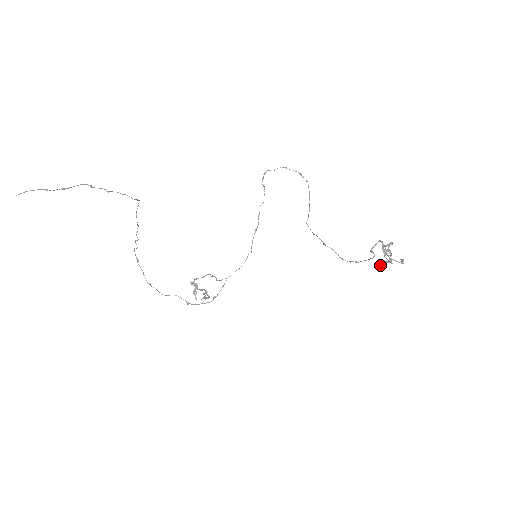
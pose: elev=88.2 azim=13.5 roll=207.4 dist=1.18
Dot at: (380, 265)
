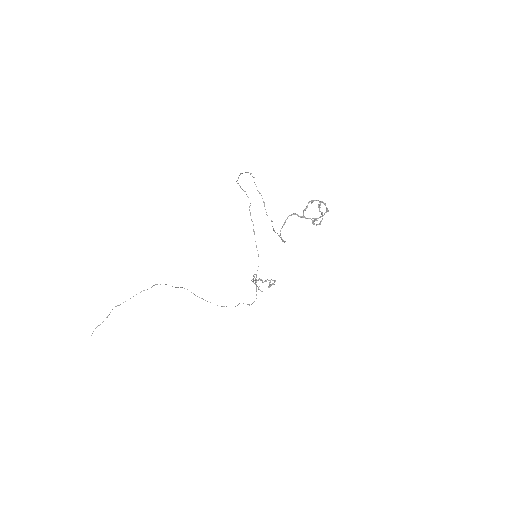
Dot at: occluded
